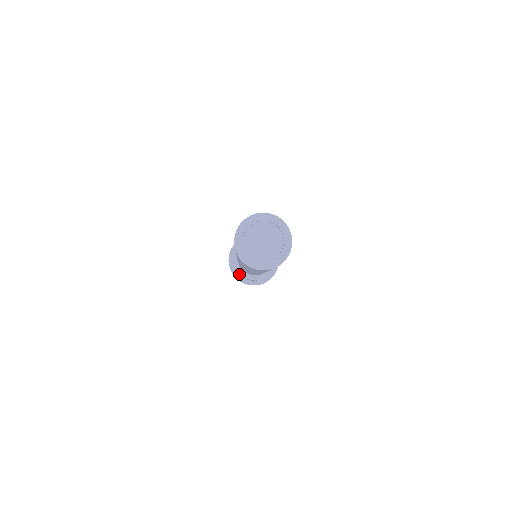
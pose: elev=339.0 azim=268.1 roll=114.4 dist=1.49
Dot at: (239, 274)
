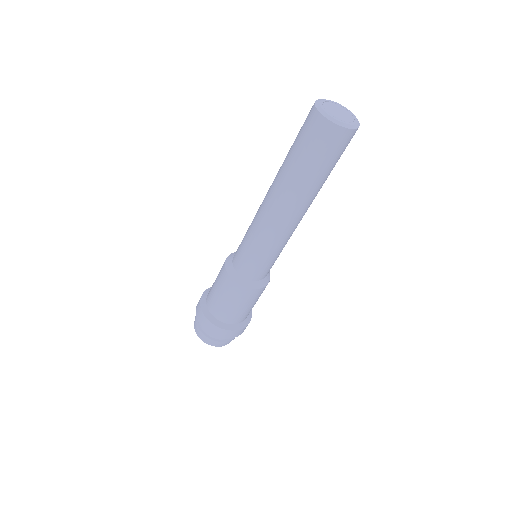
Dot at: (239, 298)
